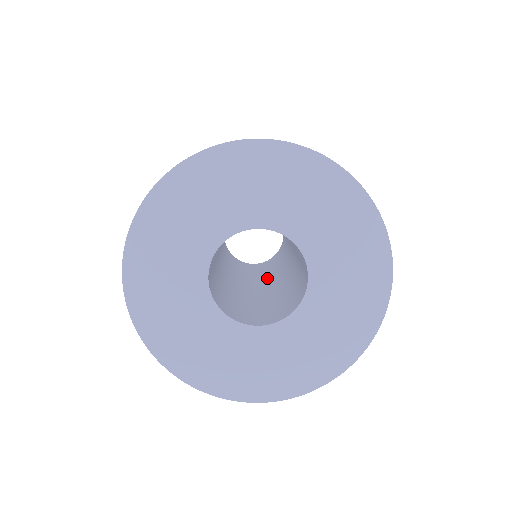
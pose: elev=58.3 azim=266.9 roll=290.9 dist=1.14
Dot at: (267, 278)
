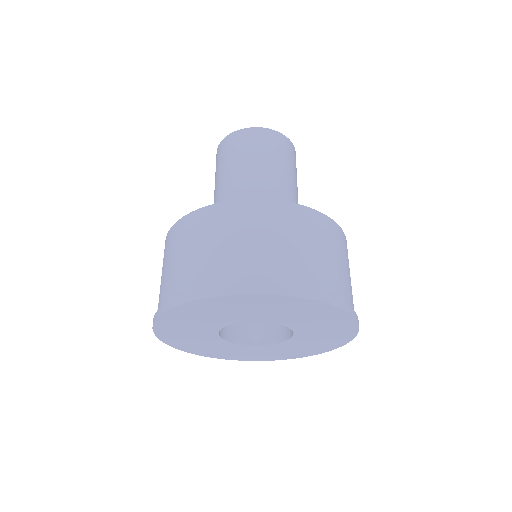
Dot at: occluded
